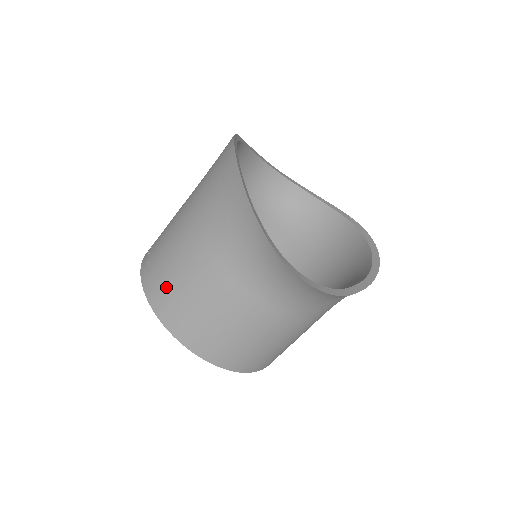
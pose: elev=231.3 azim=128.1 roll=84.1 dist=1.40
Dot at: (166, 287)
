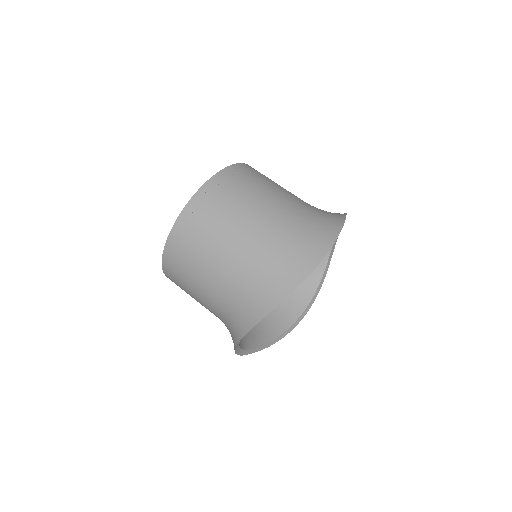
Dot at: (192, 238)
